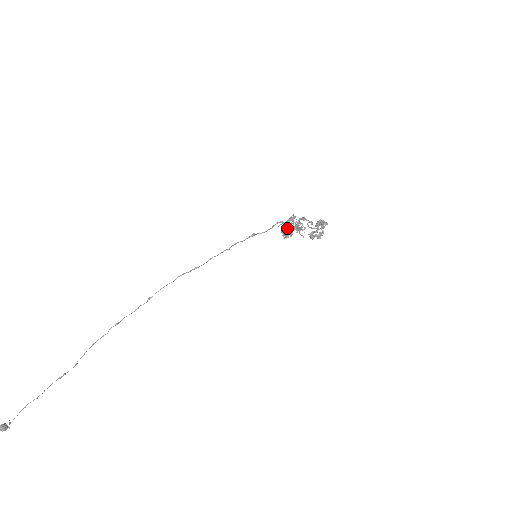
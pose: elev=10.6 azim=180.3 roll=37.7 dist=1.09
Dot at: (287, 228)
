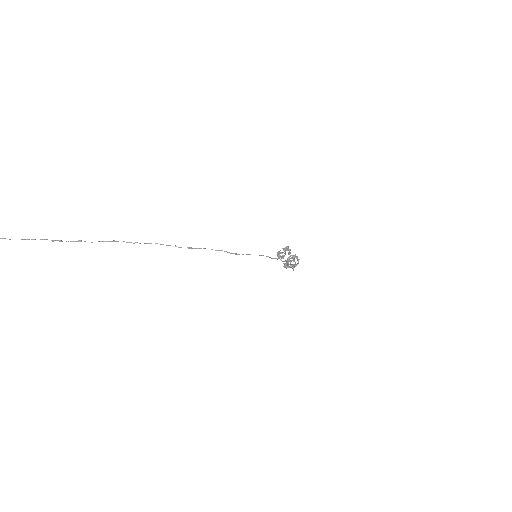
Dot at: (293, 267)
